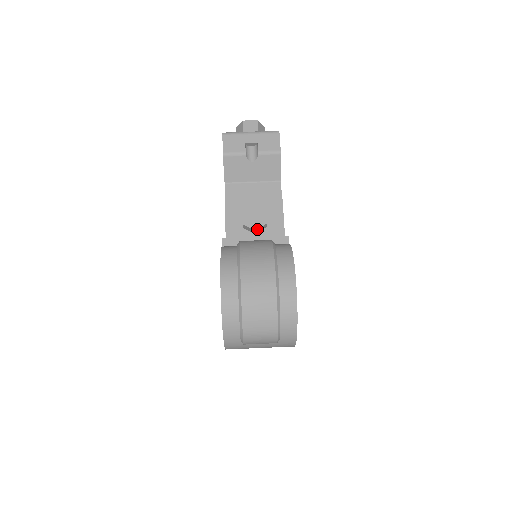
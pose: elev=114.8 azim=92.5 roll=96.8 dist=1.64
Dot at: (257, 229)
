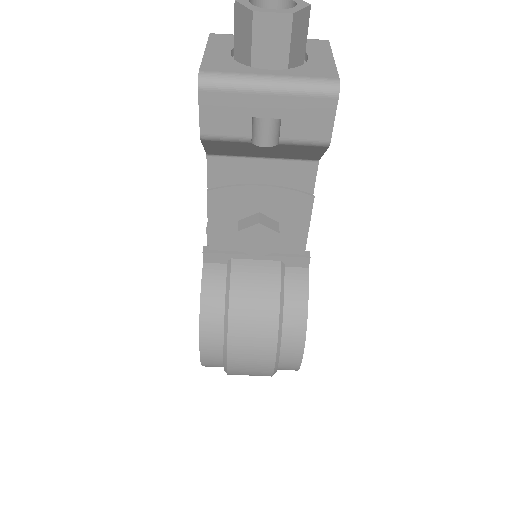
Dot at: (260, 255)
